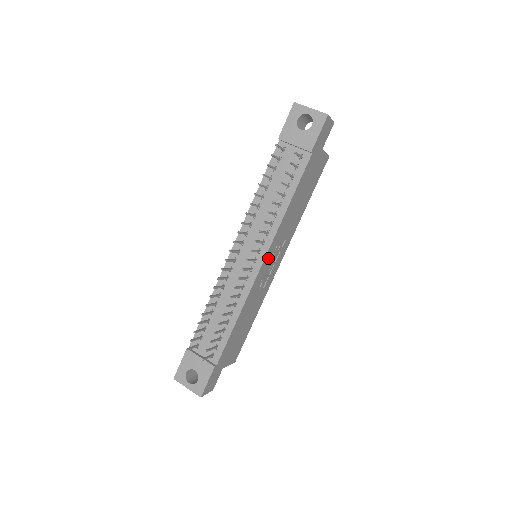
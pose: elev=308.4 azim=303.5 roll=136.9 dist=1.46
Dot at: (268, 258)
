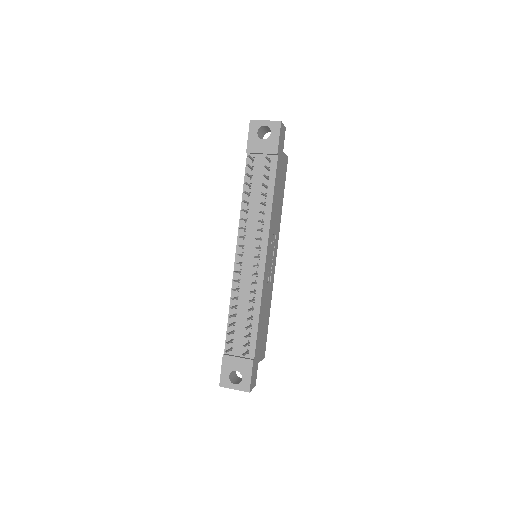
Dot at: (268, 252)
